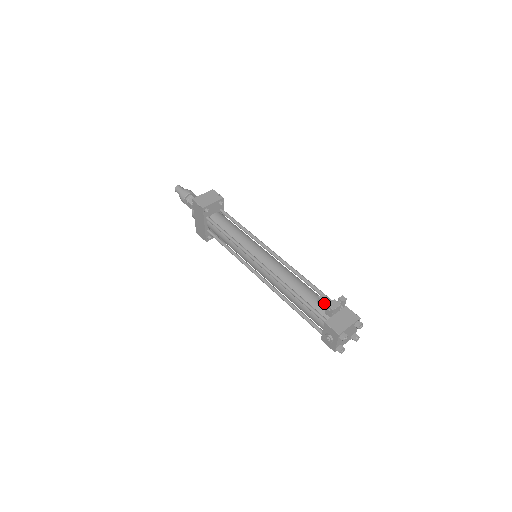
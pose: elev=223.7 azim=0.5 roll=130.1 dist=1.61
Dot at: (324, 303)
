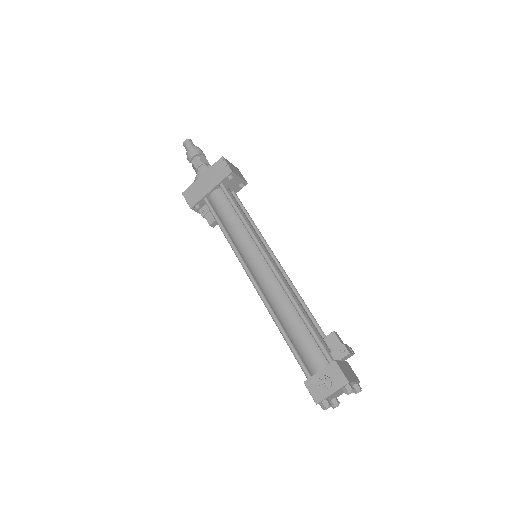
Dot at: (338, 341)
